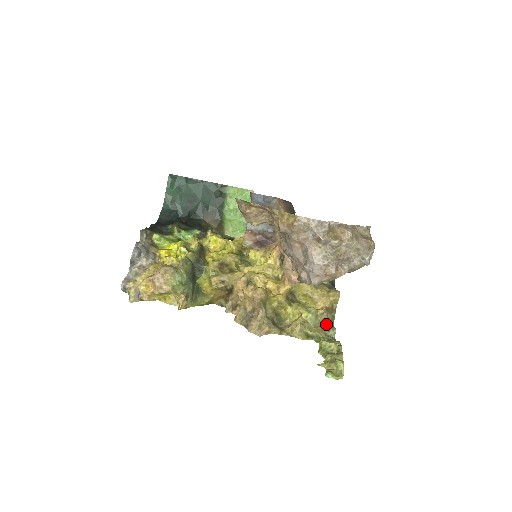
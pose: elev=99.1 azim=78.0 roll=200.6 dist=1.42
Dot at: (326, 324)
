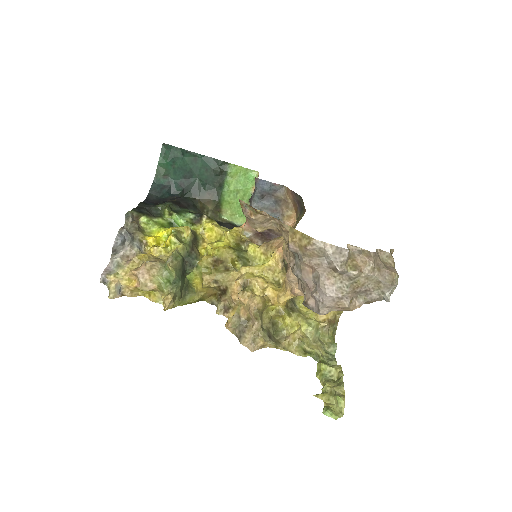
Dot at: (326, 338)
